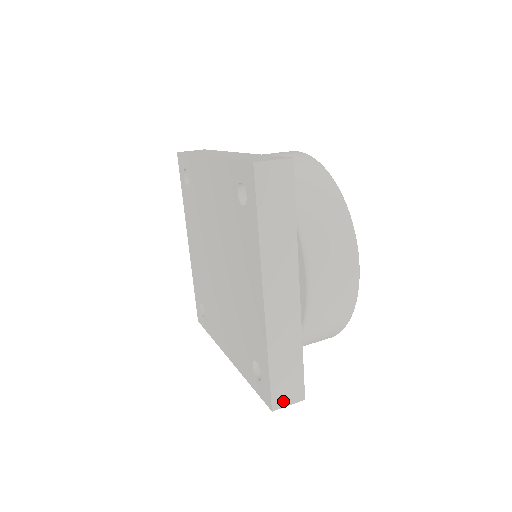
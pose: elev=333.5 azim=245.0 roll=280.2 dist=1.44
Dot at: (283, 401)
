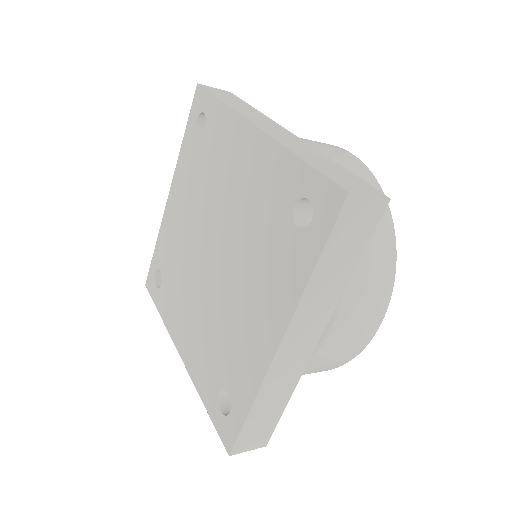
Dot at: (356, 190)
